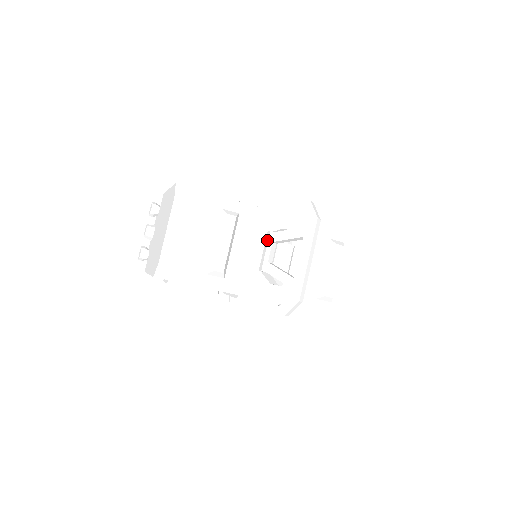
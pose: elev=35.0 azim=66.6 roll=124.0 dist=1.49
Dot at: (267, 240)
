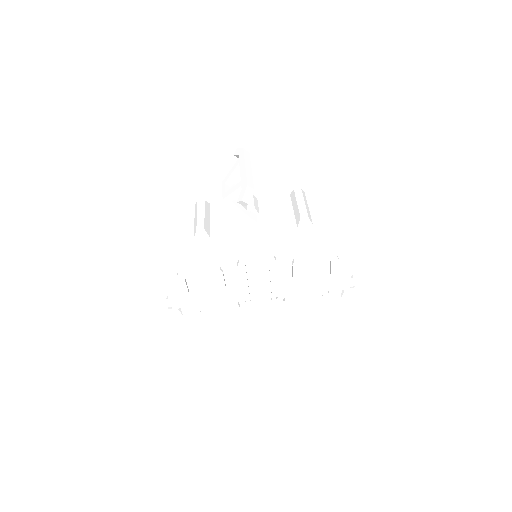
Dot at: (222, 187)
